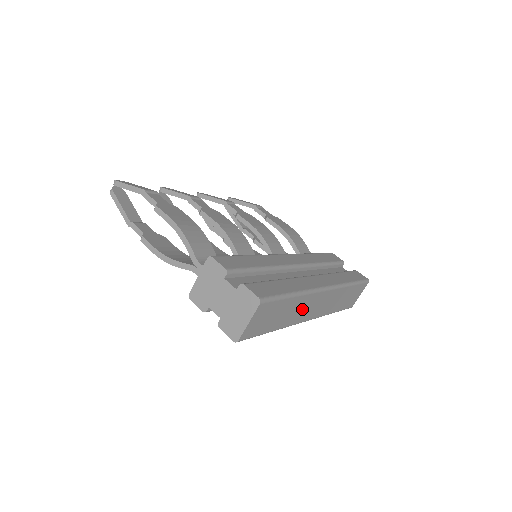
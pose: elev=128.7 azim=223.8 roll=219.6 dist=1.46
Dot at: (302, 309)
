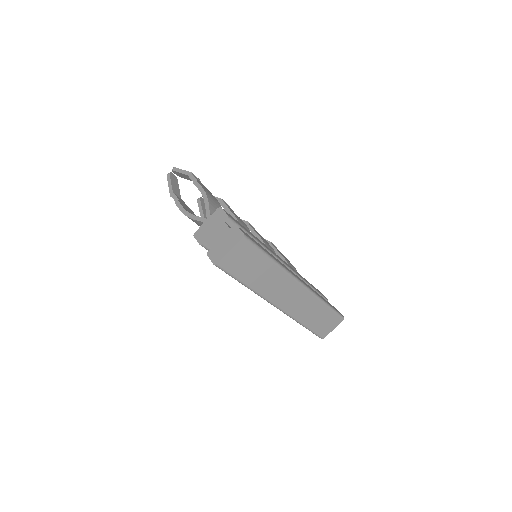
Dot at: (276, 285)
